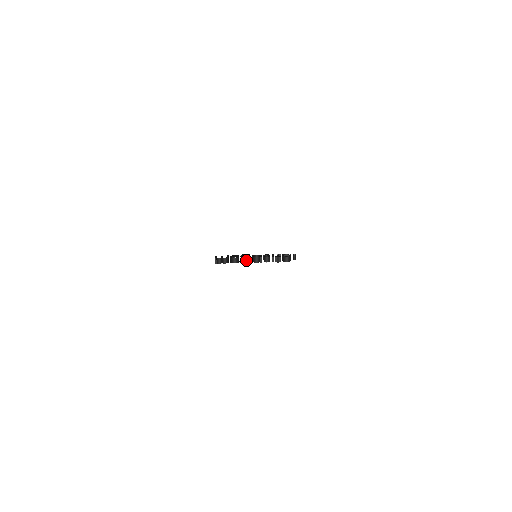
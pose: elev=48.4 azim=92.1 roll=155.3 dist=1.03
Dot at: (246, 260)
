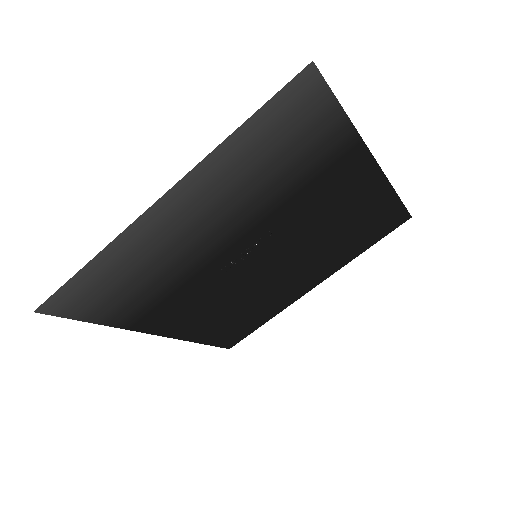
Dot at: (238, 254)
